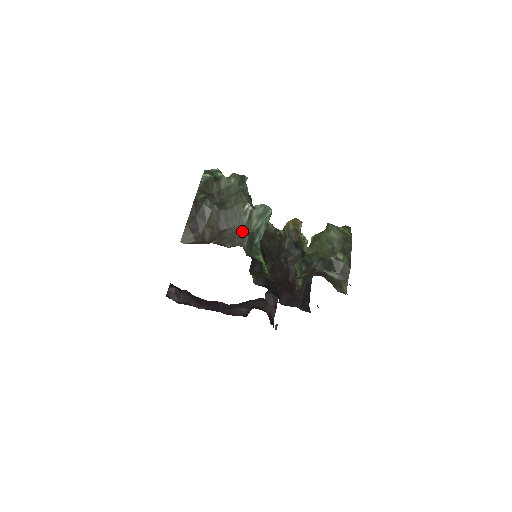
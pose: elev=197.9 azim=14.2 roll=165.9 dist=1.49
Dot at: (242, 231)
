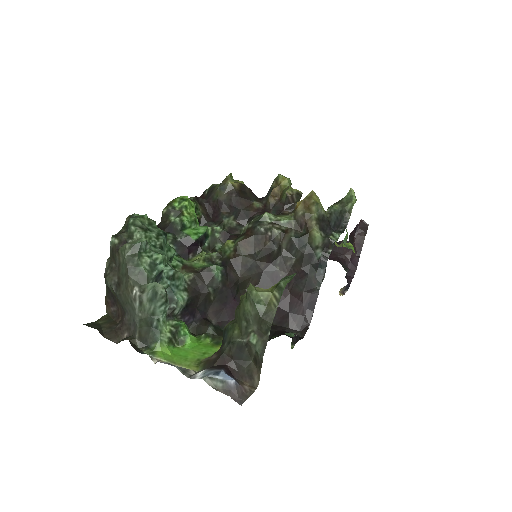
Dot at: (136, 318)
